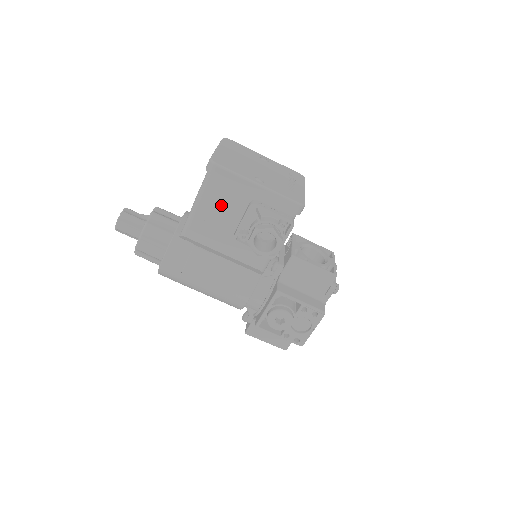
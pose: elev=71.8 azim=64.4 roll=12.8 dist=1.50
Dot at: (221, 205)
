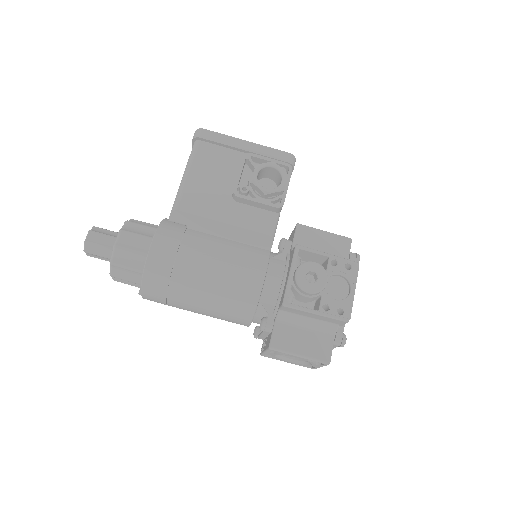
Dot at: (213, 169)
